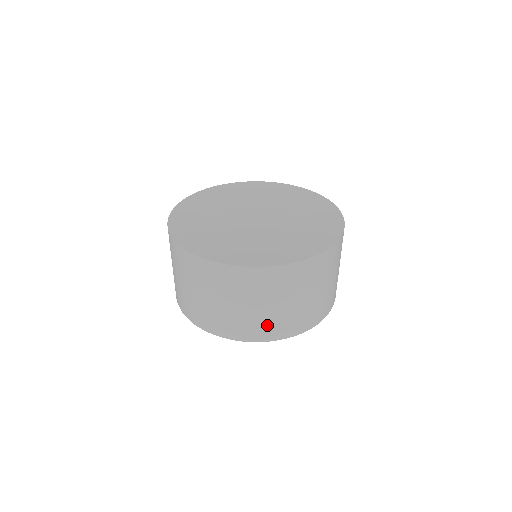
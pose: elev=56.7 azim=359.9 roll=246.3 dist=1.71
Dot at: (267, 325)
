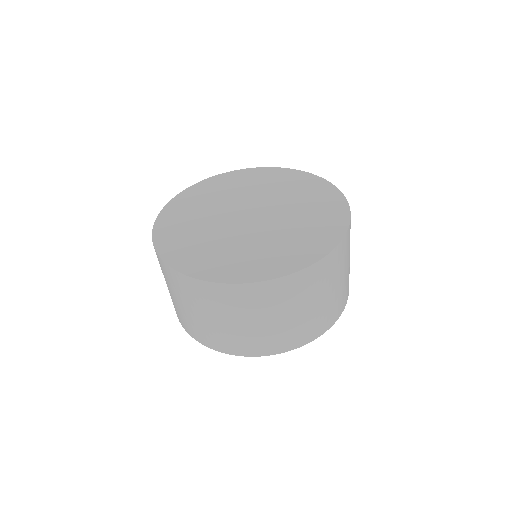
Dot at: (307, 327)
